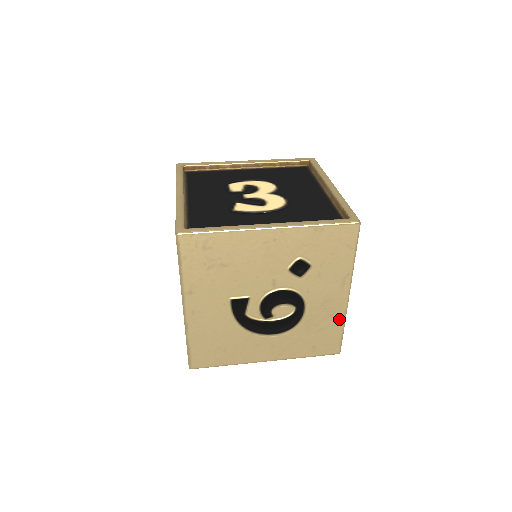
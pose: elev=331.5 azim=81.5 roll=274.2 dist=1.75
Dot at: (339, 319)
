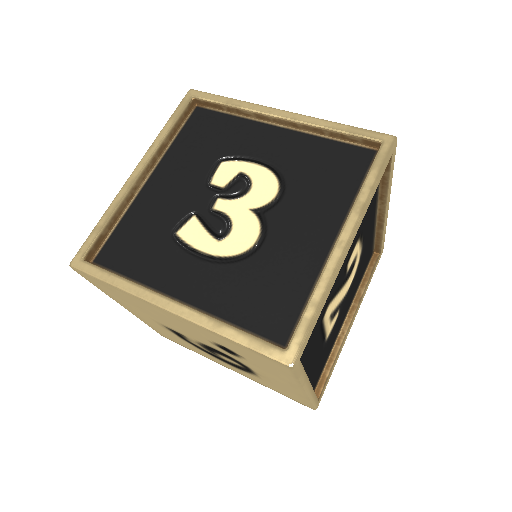
Dot at: (302, 397)
